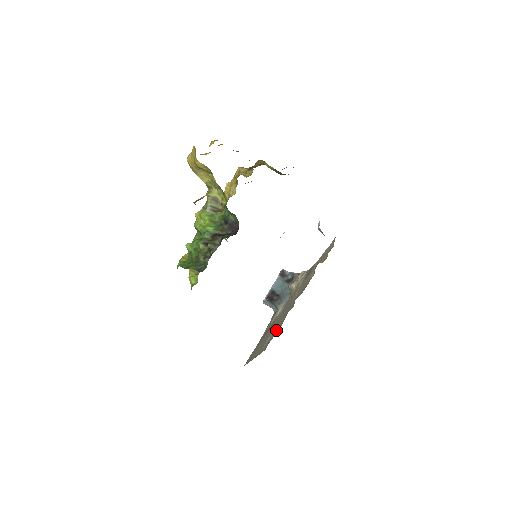
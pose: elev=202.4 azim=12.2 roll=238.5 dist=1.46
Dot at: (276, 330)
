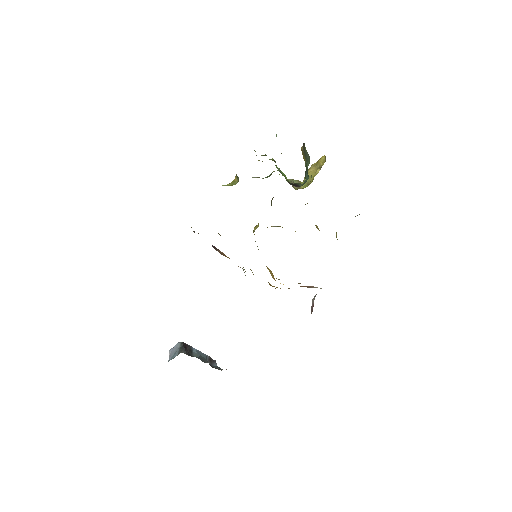
Dot at: occluded
